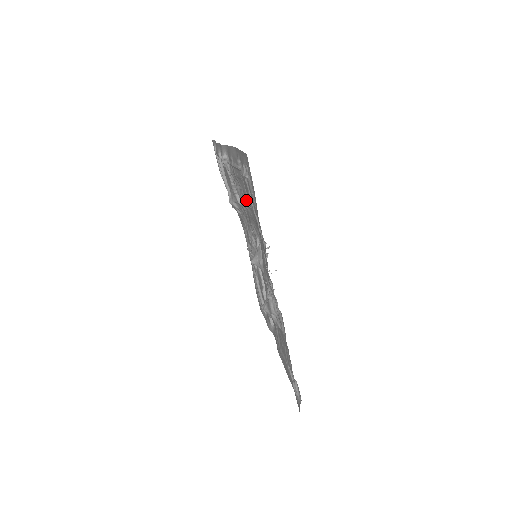
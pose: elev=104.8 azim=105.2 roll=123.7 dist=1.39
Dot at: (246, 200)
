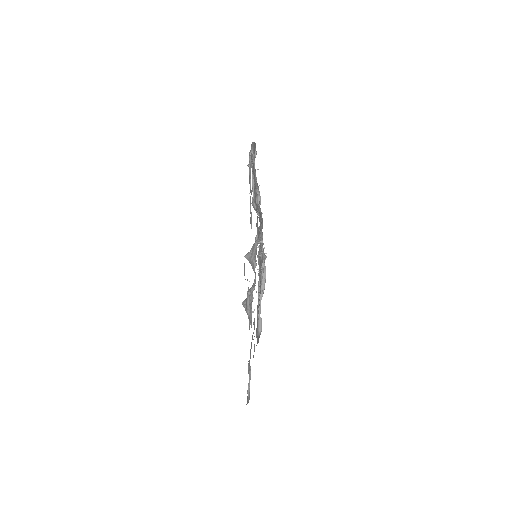
Dot at: (255, 196)
